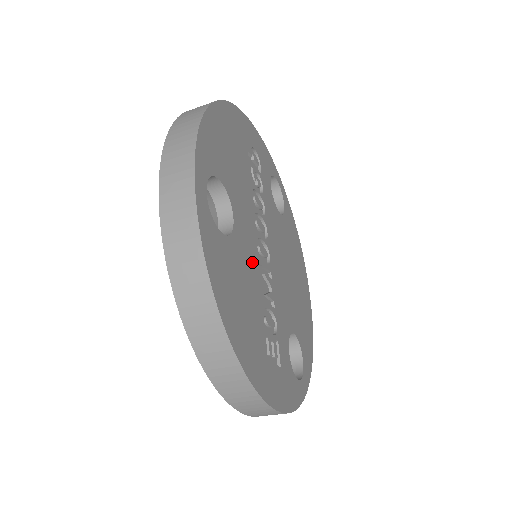
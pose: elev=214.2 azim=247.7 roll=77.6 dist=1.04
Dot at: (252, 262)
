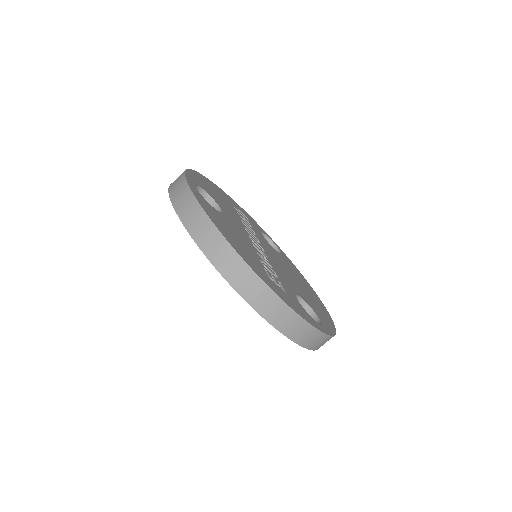
Dot at: (244, 236)
